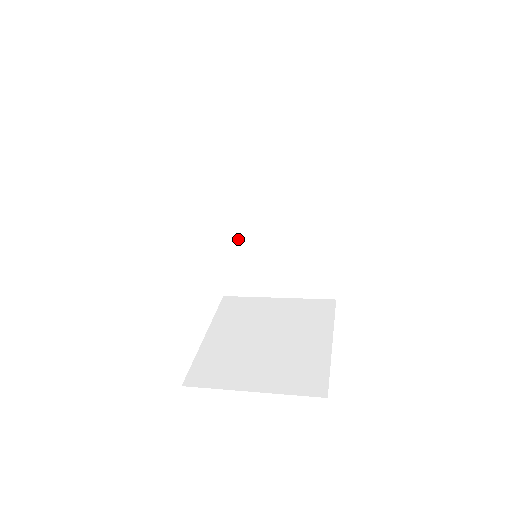
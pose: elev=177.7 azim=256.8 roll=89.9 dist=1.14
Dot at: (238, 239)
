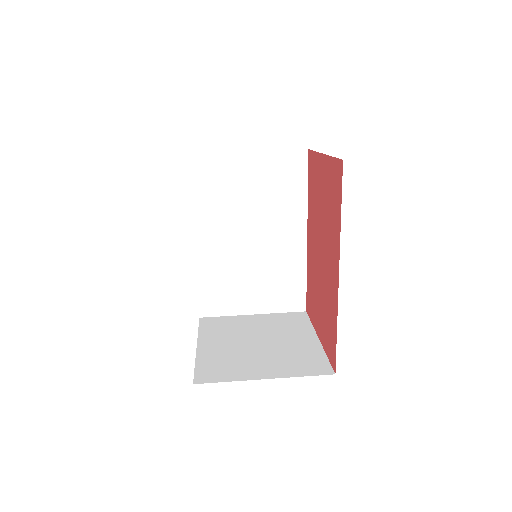
Dot at: (220, 256)
